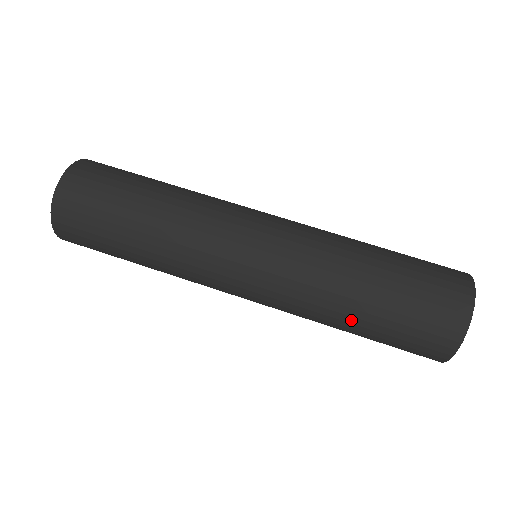
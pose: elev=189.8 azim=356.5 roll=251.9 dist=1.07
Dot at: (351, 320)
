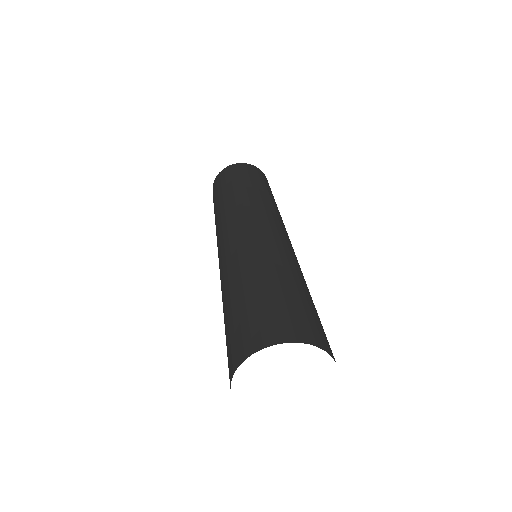
Dot at: occluded
